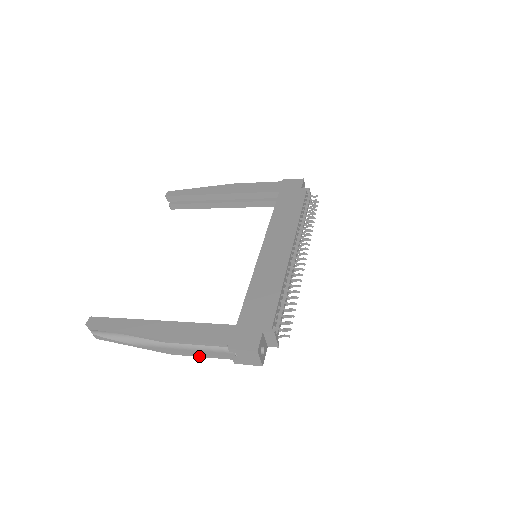
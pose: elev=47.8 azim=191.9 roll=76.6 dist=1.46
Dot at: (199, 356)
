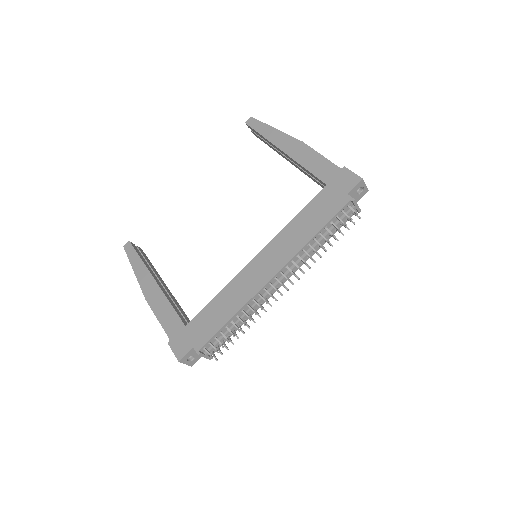
Dot at: occluded
